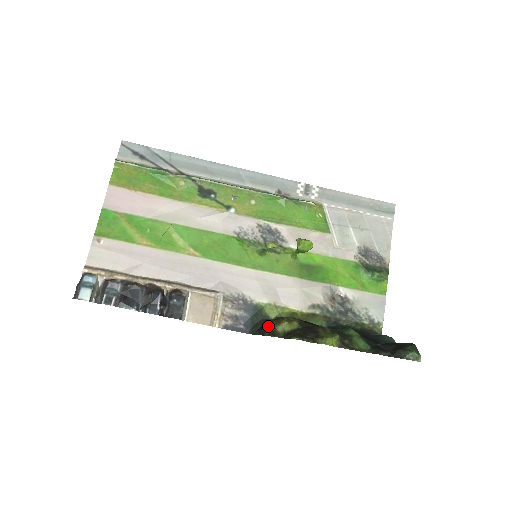
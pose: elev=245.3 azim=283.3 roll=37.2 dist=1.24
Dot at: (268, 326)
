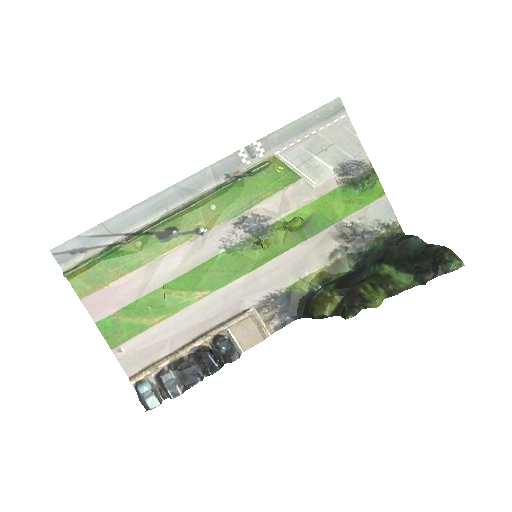
Dot at: (314, 312)
